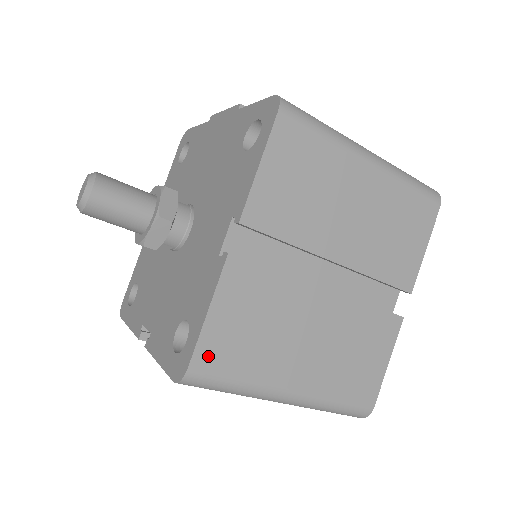
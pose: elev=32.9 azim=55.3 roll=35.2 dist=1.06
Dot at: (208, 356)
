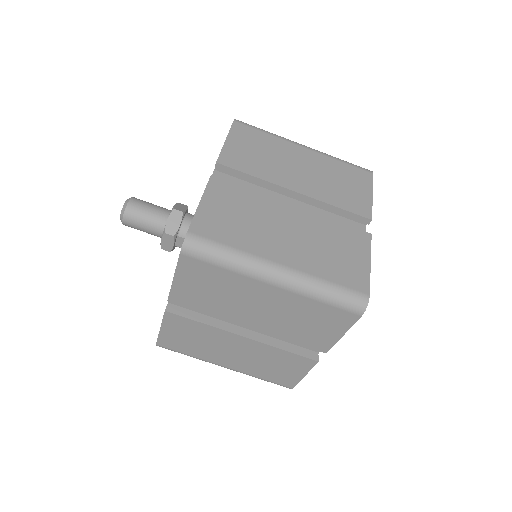
Dot at: (203, 227)
